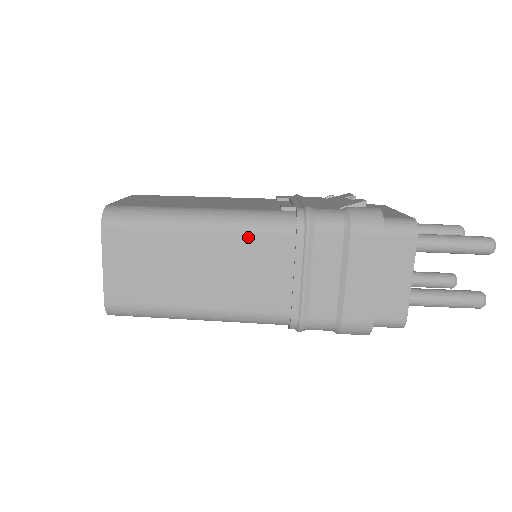
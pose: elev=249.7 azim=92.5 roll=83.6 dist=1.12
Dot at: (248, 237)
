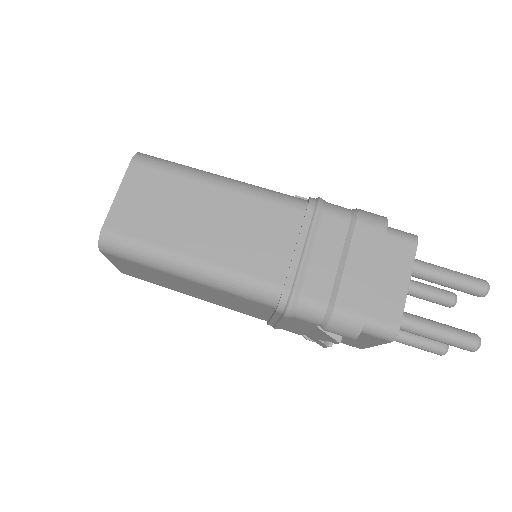
Dot at: (261, 203)
